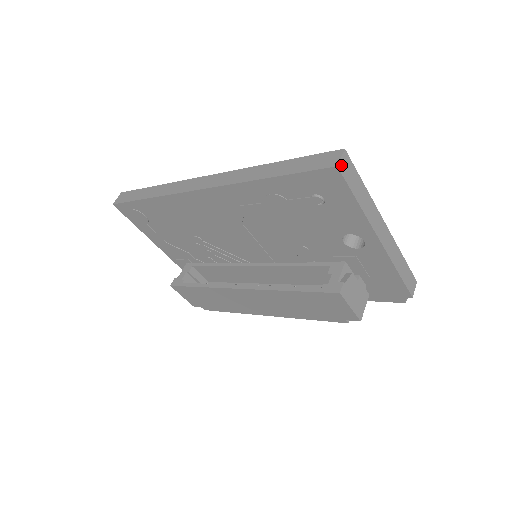
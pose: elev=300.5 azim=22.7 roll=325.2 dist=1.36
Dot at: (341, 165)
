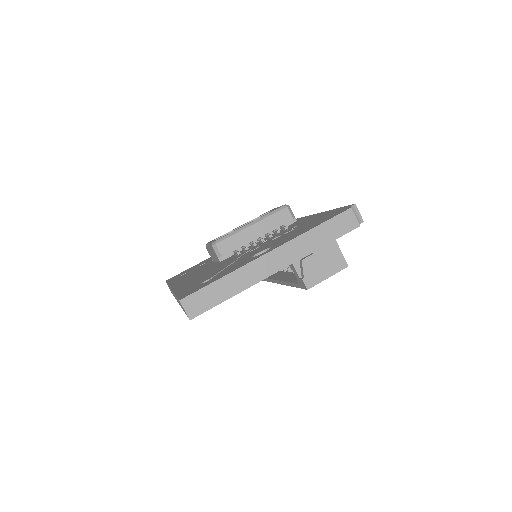
Dot at: (191, 313)
